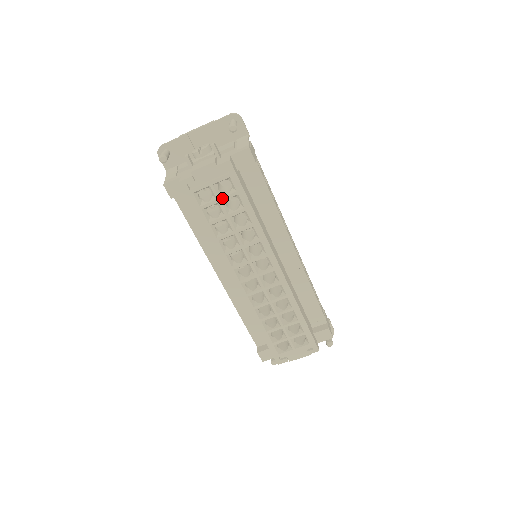
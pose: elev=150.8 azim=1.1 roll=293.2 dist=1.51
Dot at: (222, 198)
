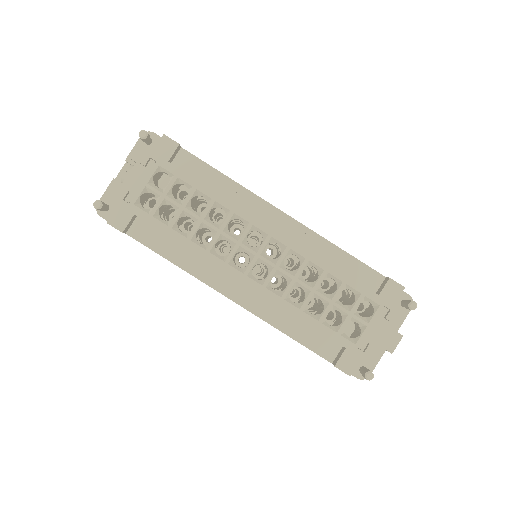
Dot at: (165, 191)
